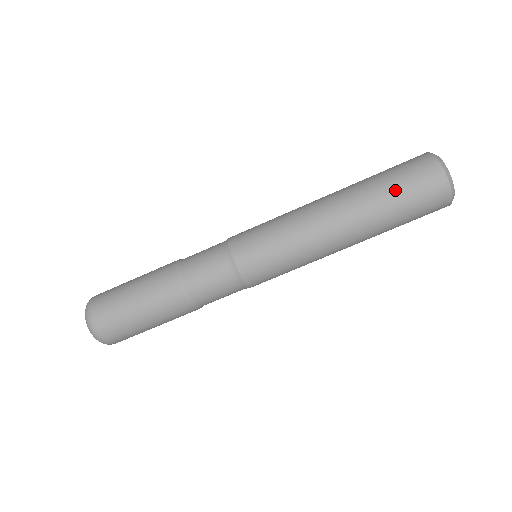
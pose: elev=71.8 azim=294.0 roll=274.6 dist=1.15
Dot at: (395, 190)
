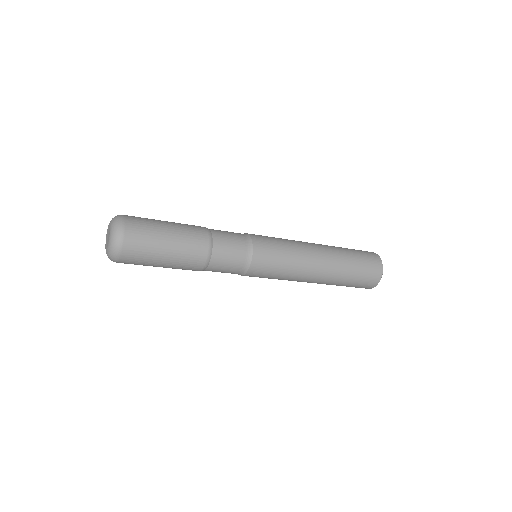
Dot at: (351, 283)
